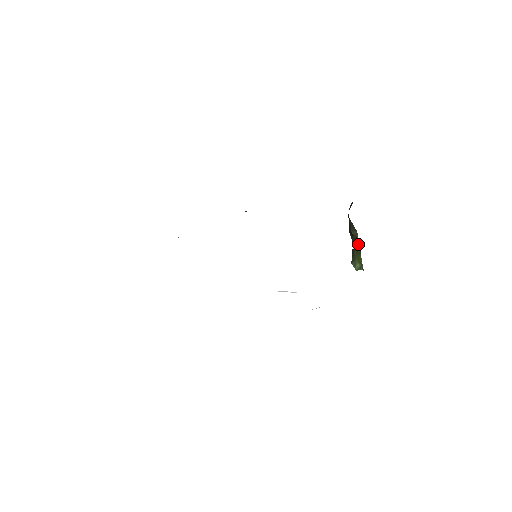
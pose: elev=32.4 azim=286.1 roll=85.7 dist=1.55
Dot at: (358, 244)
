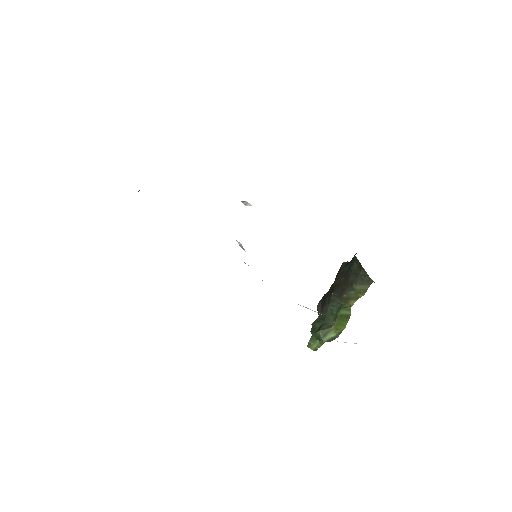
Dot at: (349, 306)
